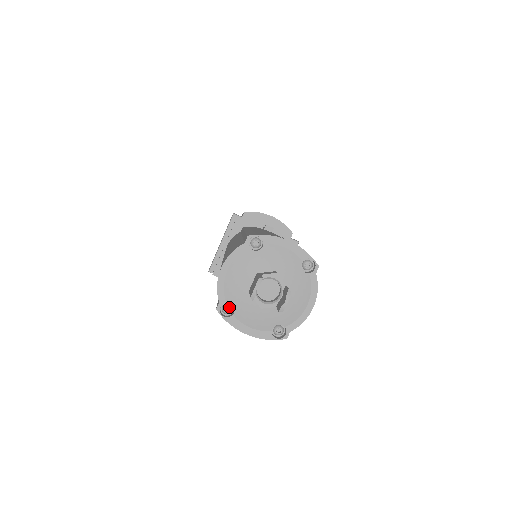
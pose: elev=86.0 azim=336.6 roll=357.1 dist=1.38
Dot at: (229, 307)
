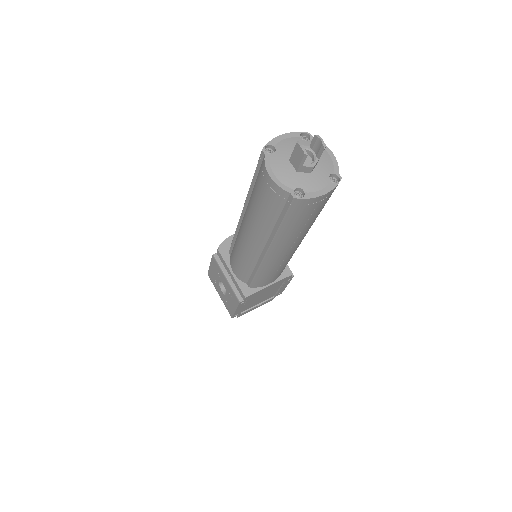
Dot at: (298, 192)
